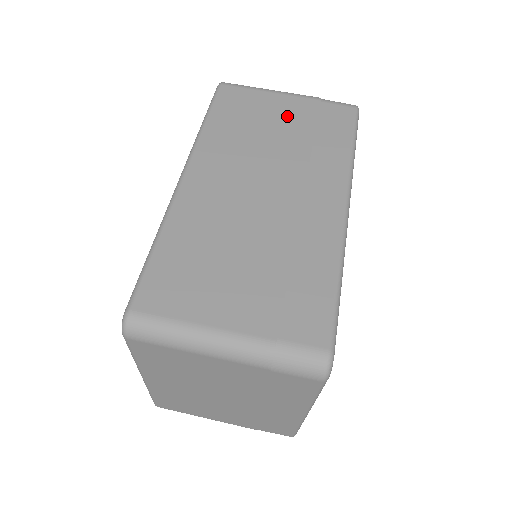
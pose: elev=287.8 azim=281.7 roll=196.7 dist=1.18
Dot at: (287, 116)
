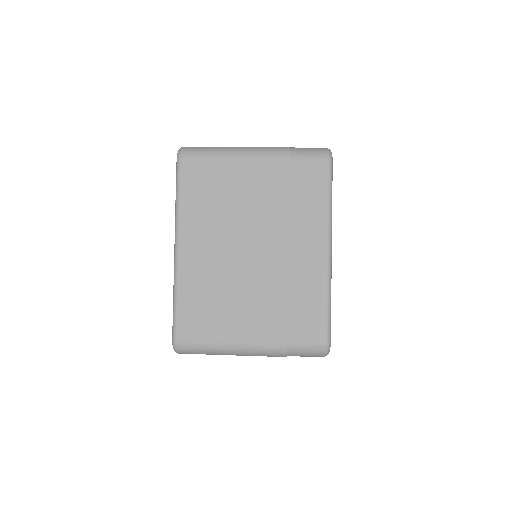
Dot at: occluded
